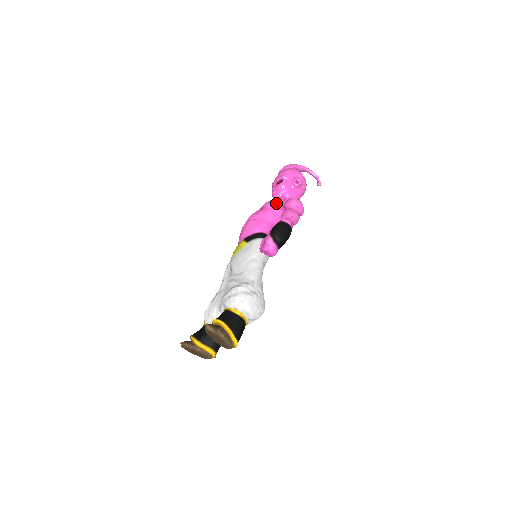
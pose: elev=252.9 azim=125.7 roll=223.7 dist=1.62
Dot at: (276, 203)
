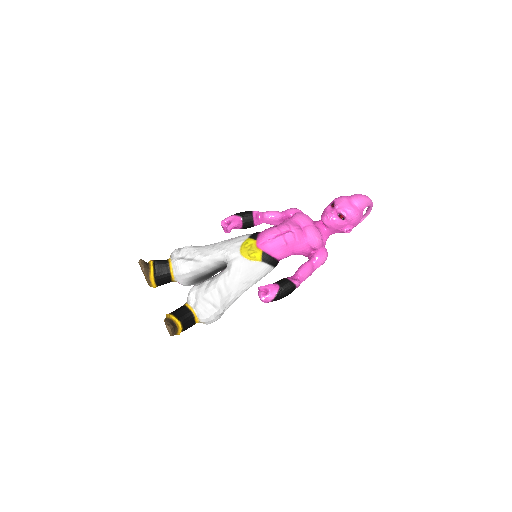
Dot at: (314, 246)
